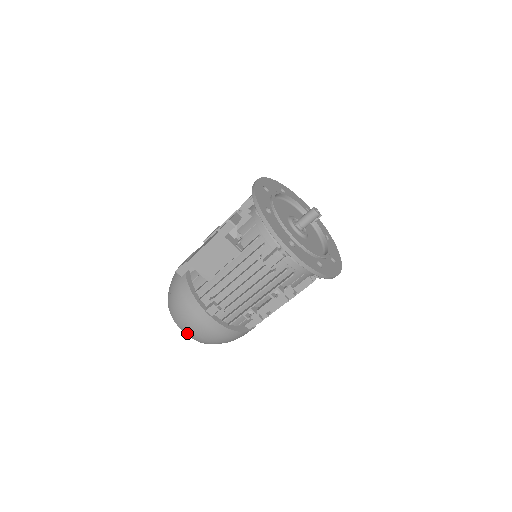
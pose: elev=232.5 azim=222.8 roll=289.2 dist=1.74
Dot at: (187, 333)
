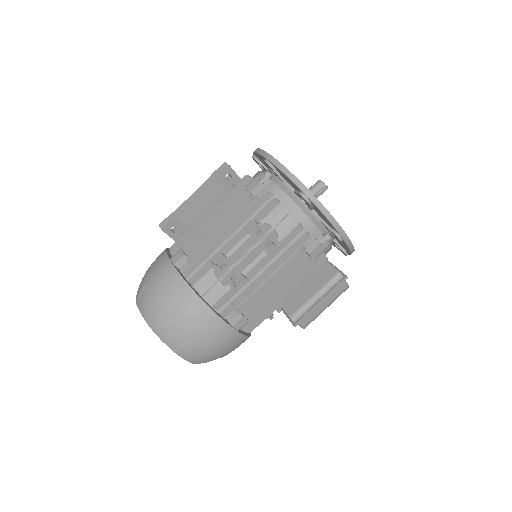
Dot at: (141, 307)
